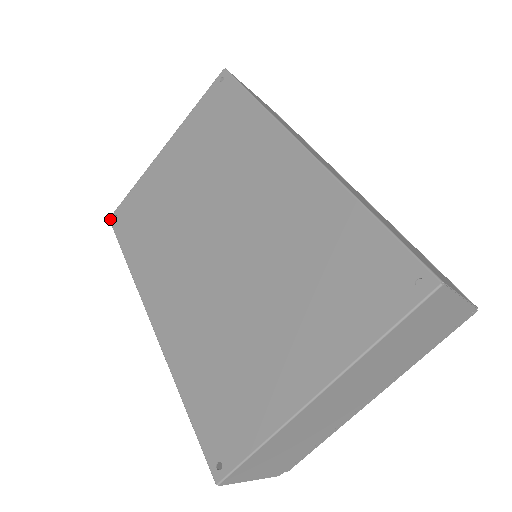
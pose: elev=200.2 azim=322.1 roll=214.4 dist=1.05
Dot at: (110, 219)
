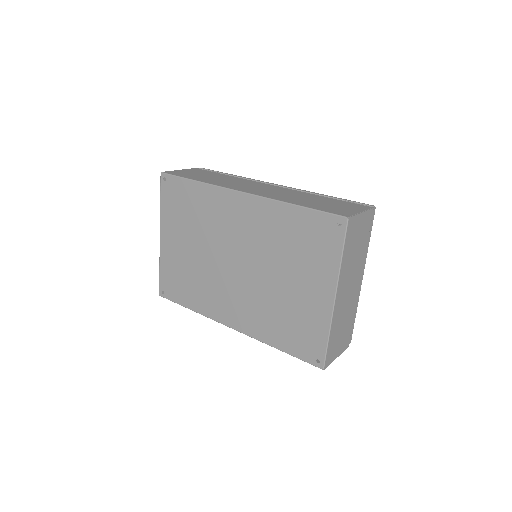
Dot at: (160, 295)
